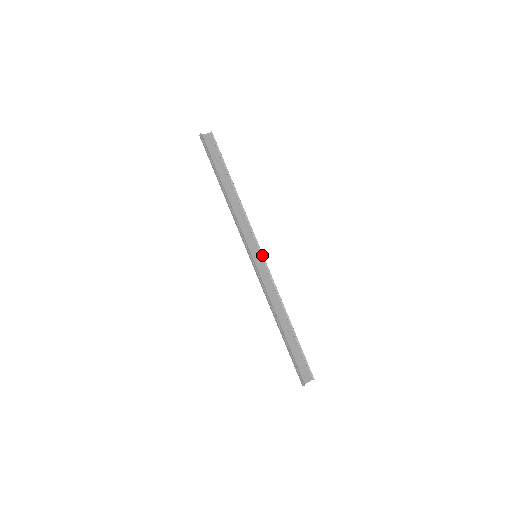
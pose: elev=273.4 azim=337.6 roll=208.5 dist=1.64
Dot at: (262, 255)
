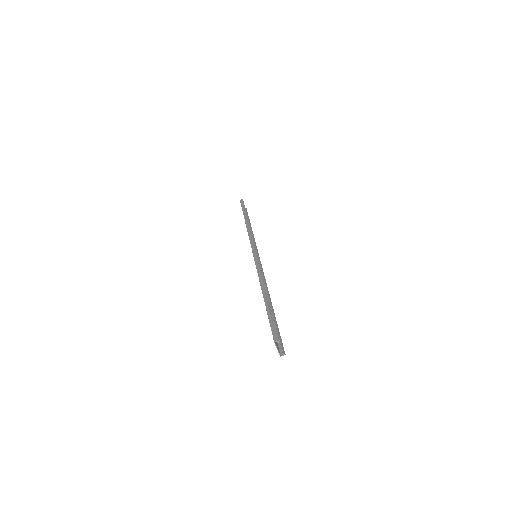
Dot at: (260, 261)
